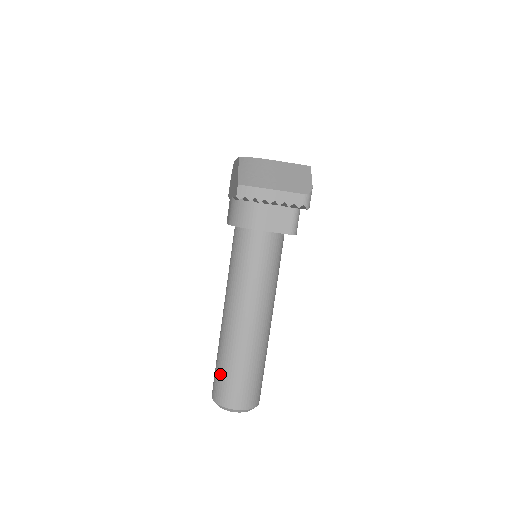
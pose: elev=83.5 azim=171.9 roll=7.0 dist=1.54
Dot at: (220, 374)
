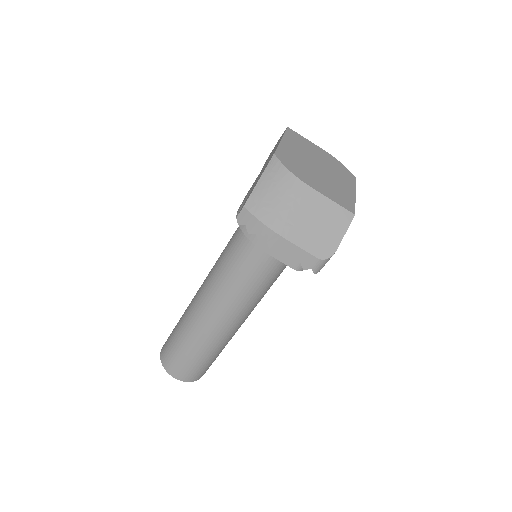
Dot at: (172, 341)
